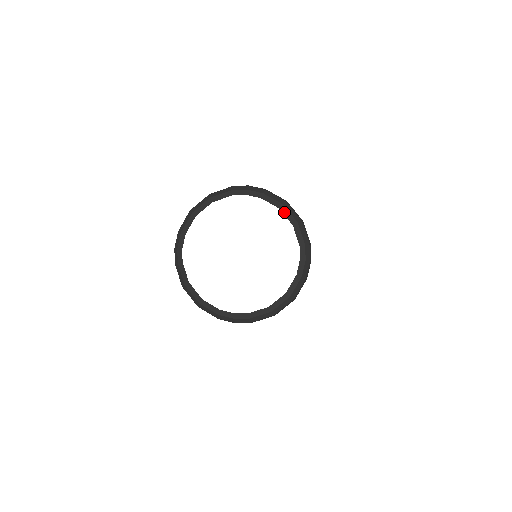
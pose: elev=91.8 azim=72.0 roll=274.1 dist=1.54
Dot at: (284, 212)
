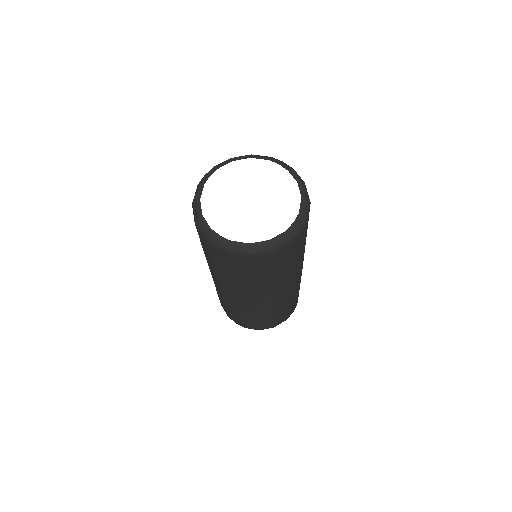
Dot at: (300, 186)
